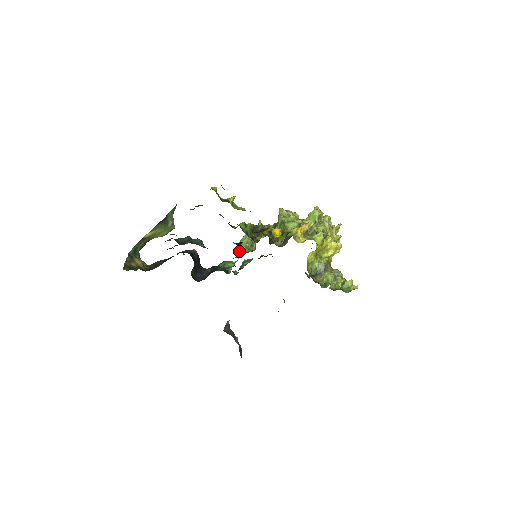
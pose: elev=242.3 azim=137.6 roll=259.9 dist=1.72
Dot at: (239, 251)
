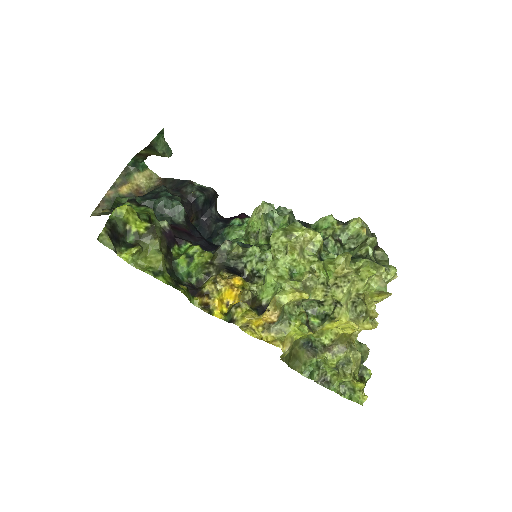
Dot at: occluded
